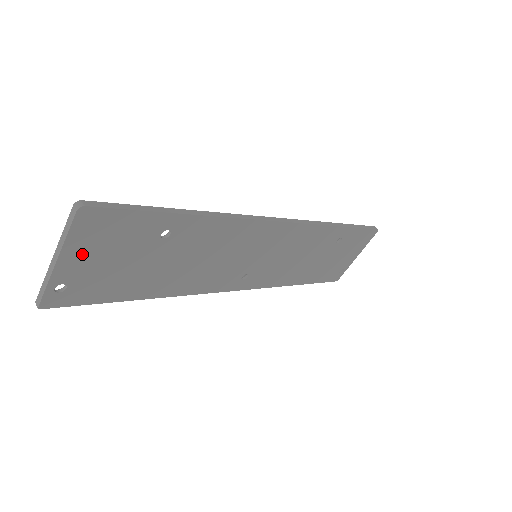
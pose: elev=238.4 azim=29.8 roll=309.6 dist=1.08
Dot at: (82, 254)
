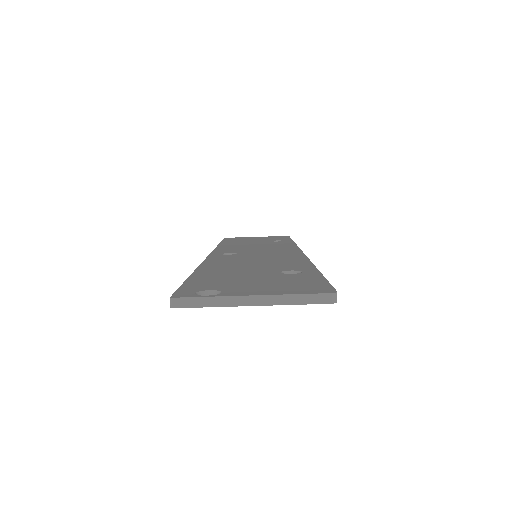
Dot at: occluded
